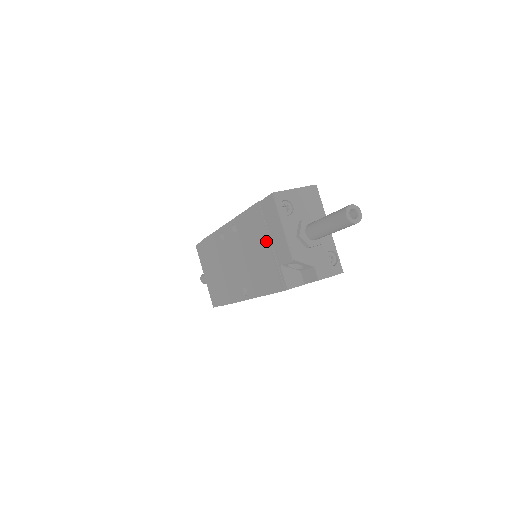
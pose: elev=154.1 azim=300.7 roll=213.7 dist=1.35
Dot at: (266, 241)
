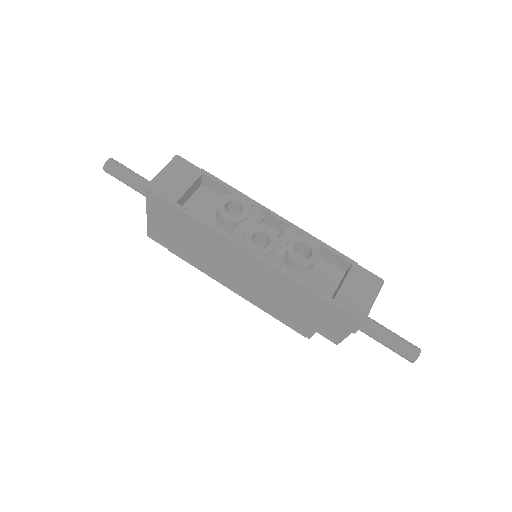
Dot at: (315, 317)
